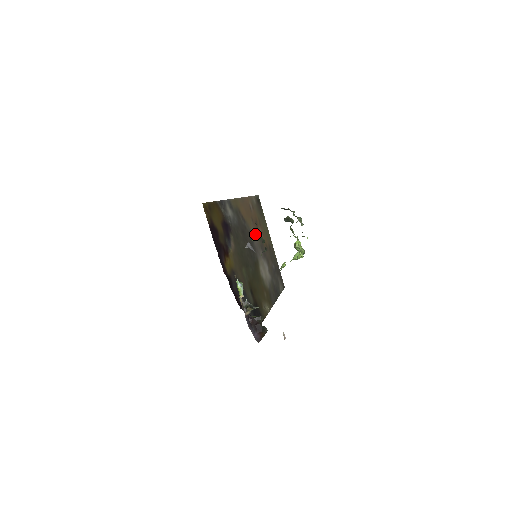
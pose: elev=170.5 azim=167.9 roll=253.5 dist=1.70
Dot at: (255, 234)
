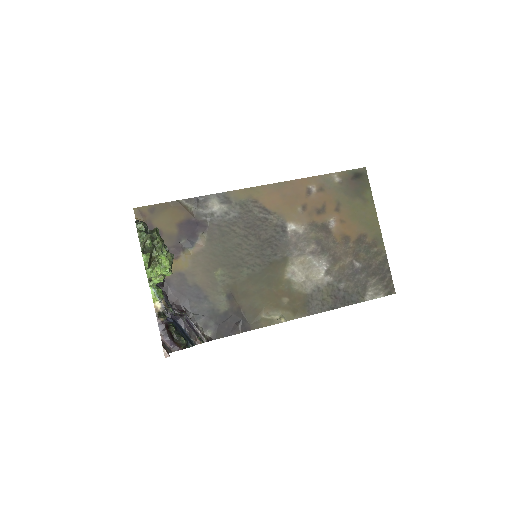
Dot at: (303, 225)
